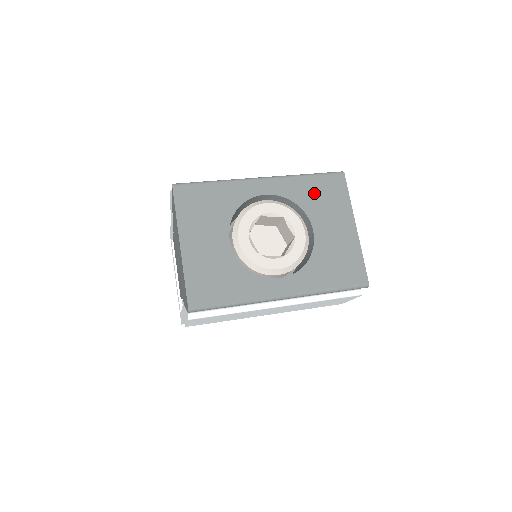
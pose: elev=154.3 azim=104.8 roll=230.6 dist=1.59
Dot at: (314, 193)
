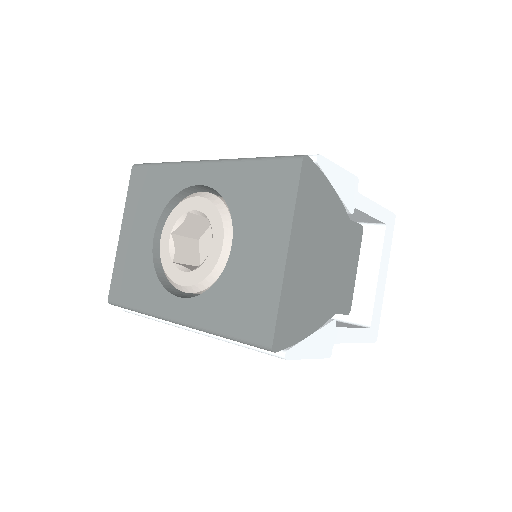
Dot at: (251, 188)
